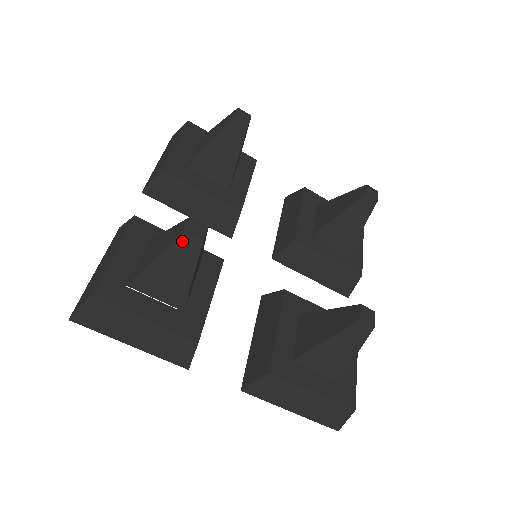
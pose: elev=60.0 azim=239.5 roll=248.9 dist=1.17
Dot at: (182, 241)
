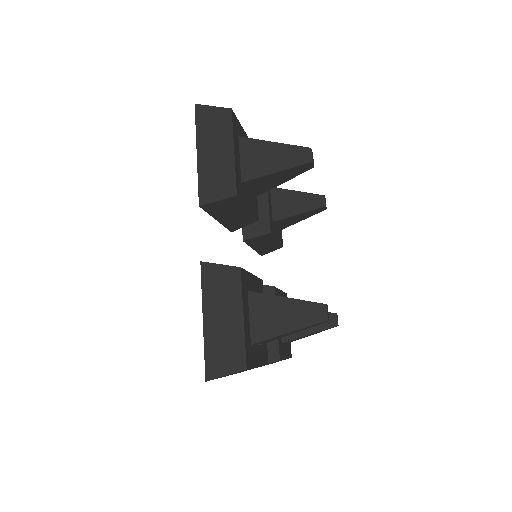
Dot at: (319, 323)
